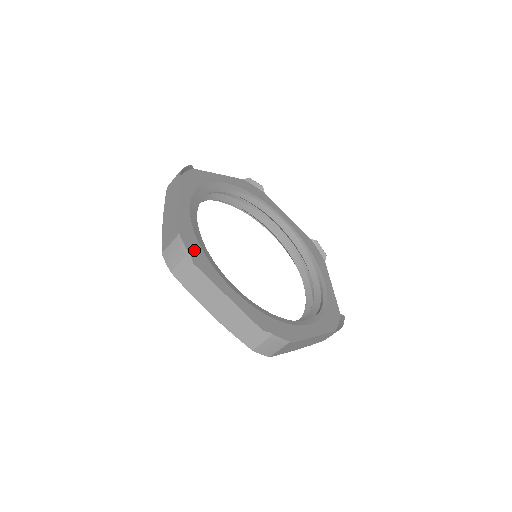
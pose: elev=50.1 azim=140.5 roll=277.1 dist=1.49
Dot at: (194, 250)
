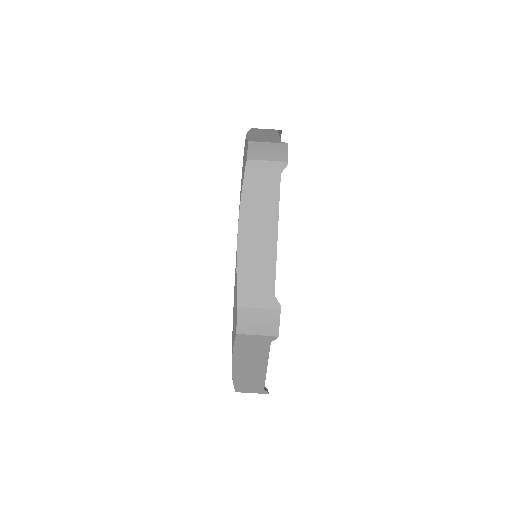
Dot at: occluded
